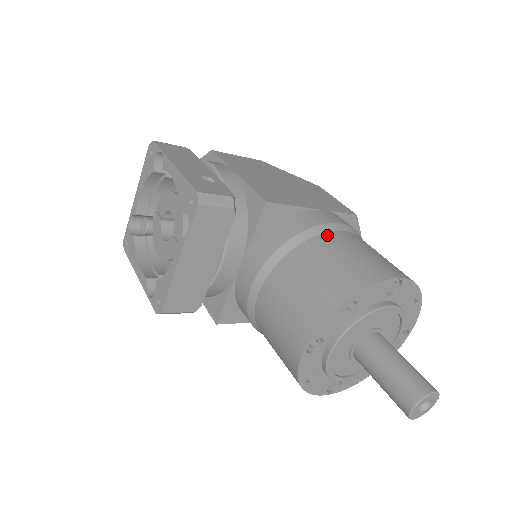
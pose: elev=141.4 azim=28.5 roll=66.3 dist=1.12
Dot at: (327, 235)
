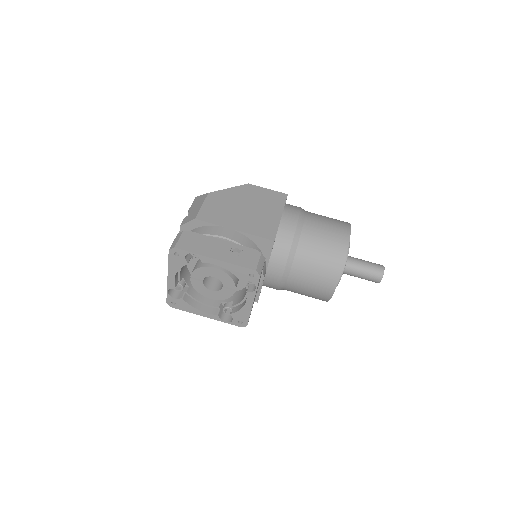
Dot at: (304, 231)
